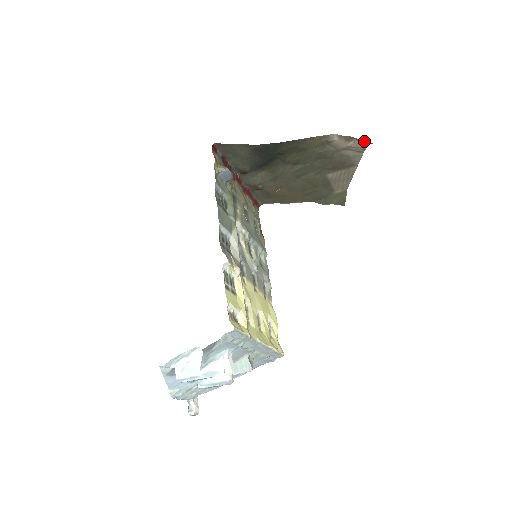
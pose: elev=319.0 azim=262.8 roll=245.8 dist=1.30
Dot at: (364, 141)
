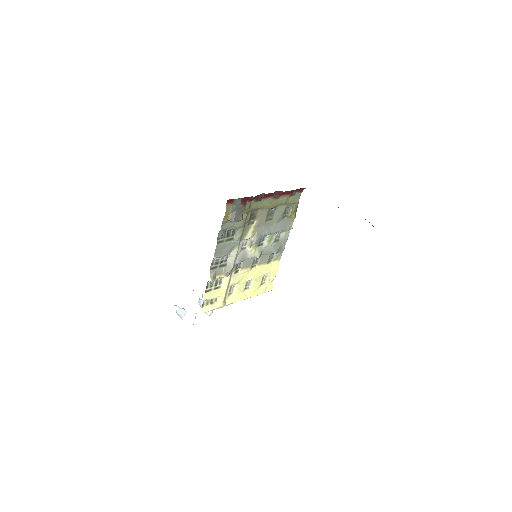
Dot at: occluded
